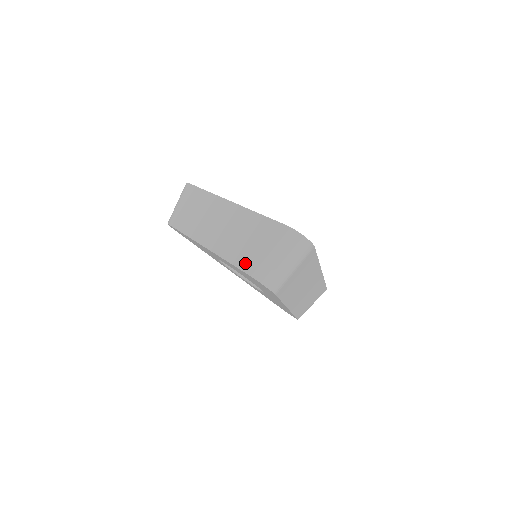
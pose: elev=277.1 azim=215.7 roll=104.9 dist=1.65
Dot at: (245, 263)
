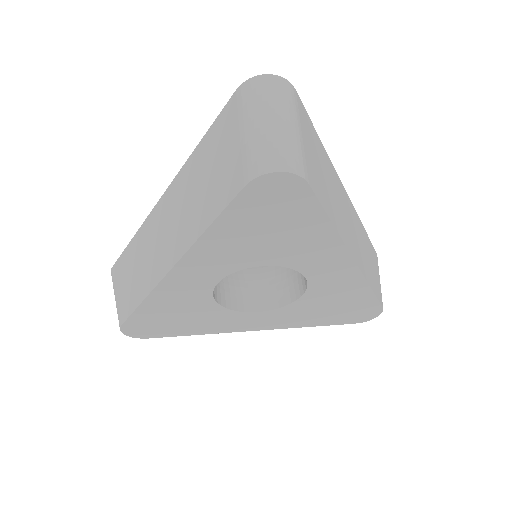
Dot at: (228, 189)
